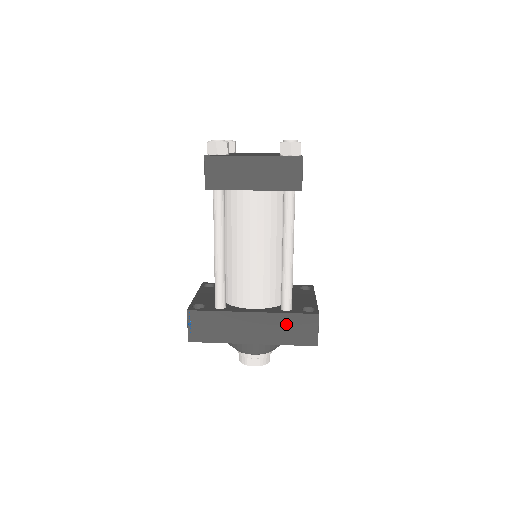
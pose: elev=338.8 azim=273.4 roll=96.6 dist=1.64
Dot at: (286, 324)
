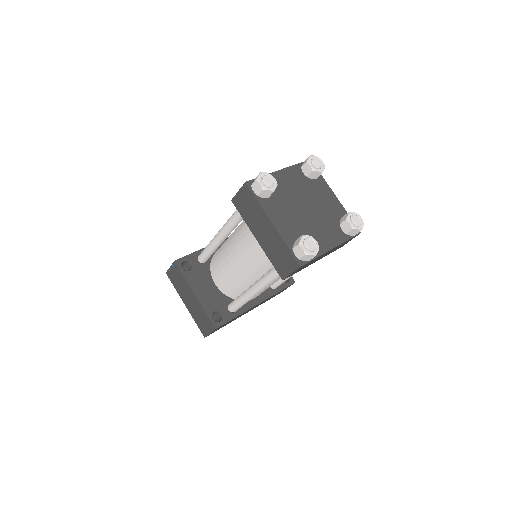
Dot at: occluded
